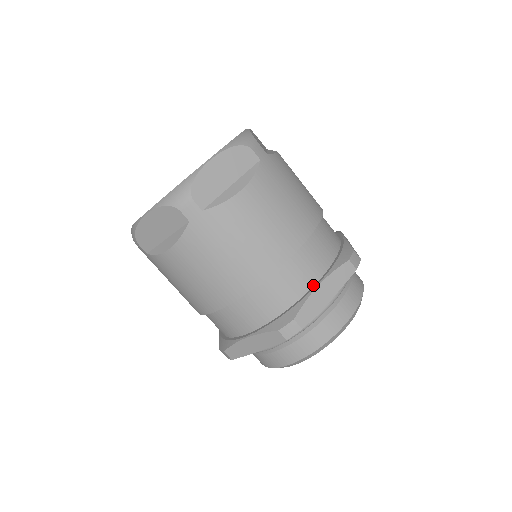
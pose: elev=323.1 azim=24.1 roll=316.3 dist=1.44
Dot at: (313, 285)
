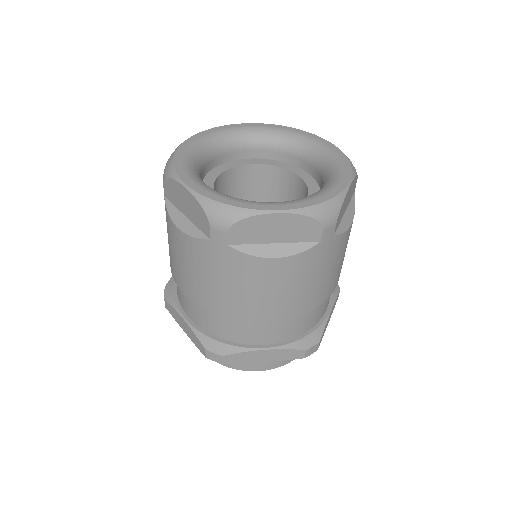
Dot at: (326, 310)
